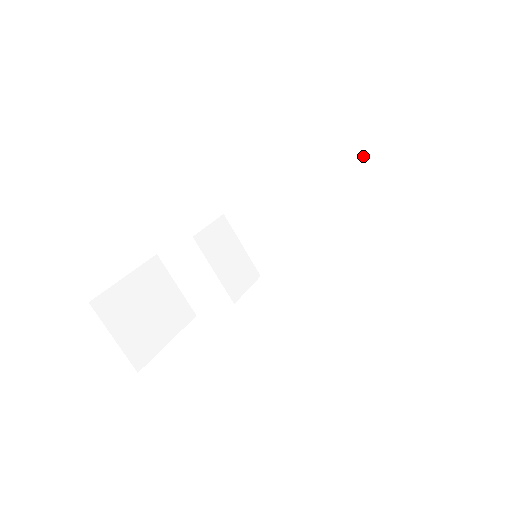
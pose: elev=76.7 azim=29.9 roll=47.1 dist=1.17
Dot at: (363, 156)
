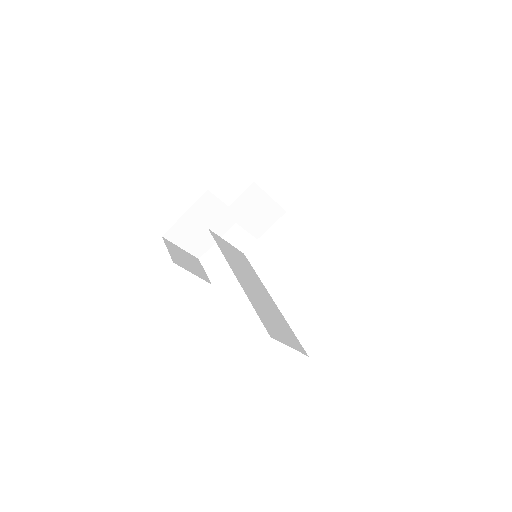
Dot at: occluded
